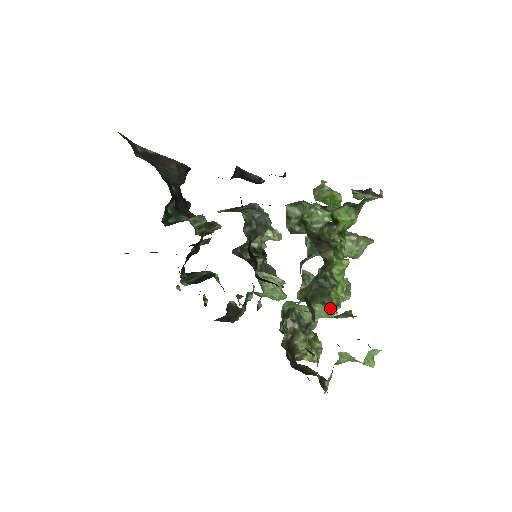
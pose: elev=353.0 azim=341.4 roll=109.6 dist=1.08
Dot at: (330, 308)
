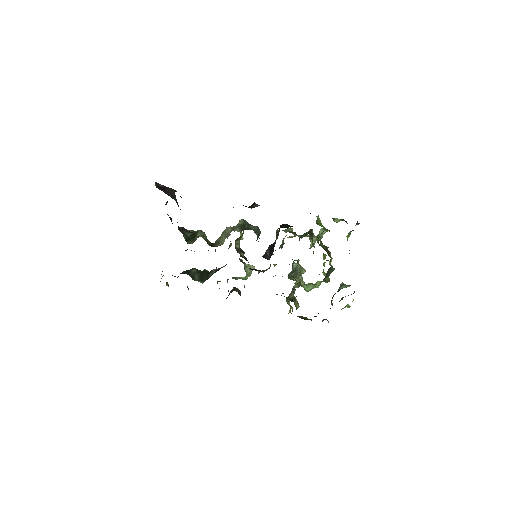
Dot at: occluded
